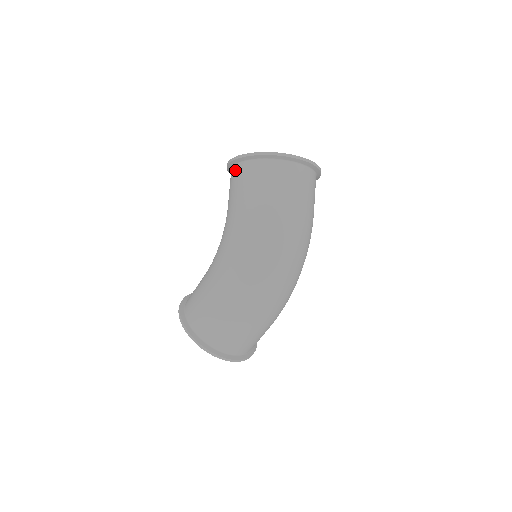
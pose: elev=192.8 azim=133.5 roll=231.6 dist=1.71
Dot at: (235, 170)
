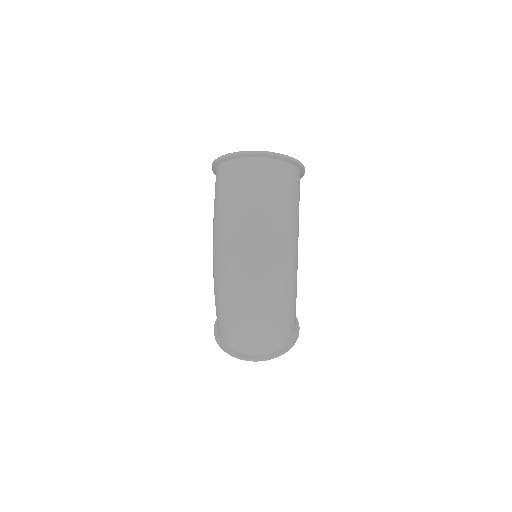
Dot at: occluded
